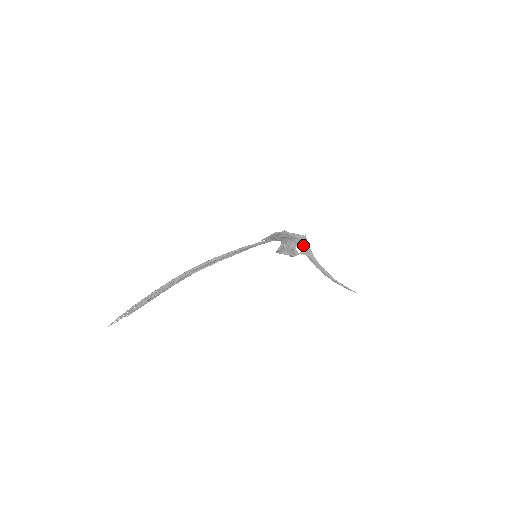
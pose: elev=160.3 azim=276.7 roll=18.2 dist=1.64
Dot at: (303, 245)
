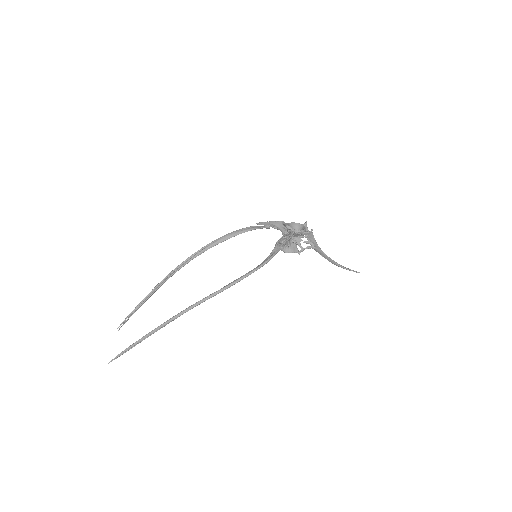
Dot at: occluded
